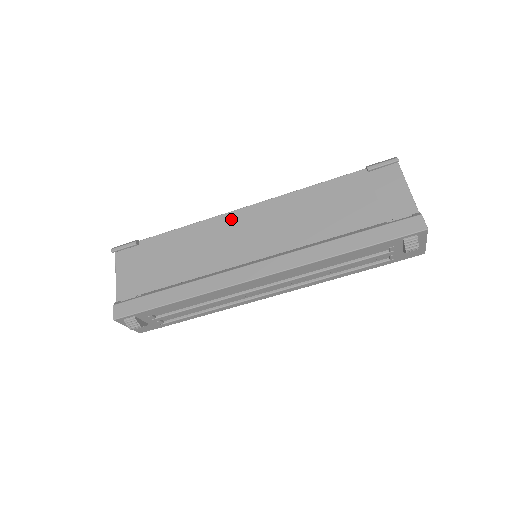
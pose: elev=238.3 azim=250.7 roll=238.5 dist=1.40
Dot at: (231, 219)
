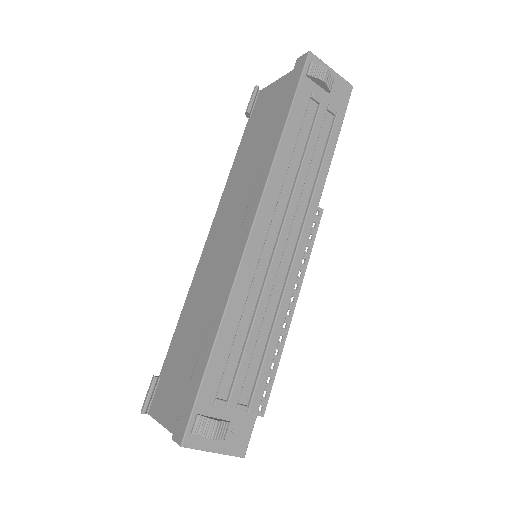
Dot at: (204, 258)
